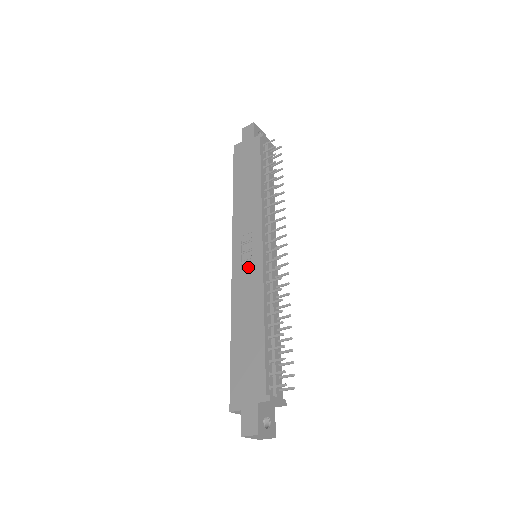
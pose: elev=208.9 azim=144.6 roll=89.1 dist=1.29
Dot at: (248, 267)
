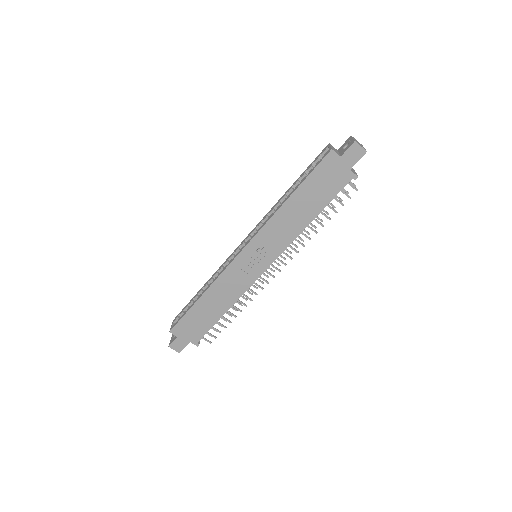
Dot at: (246, 271)
